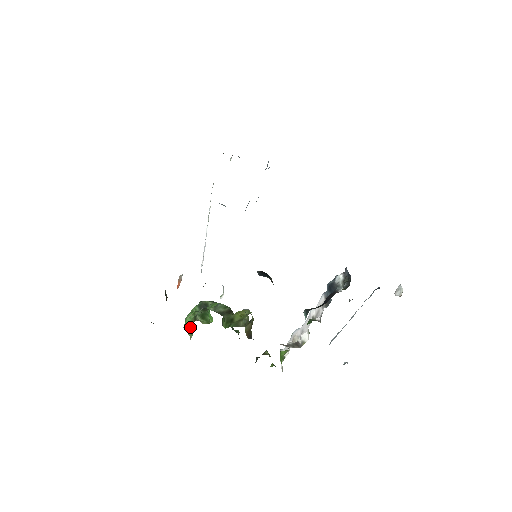
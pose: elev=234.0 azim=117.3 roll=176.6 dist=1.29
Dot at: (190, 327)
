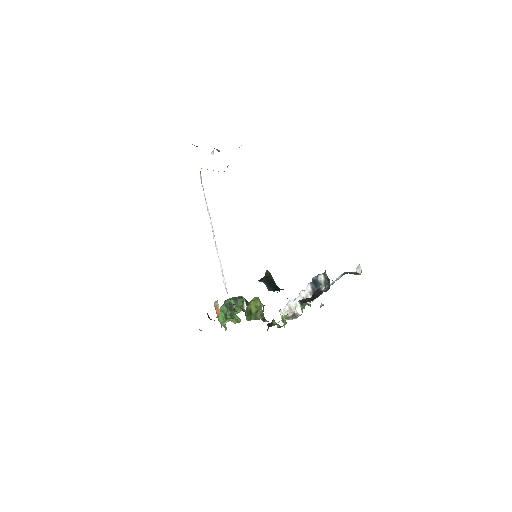
Dot at: occluded
